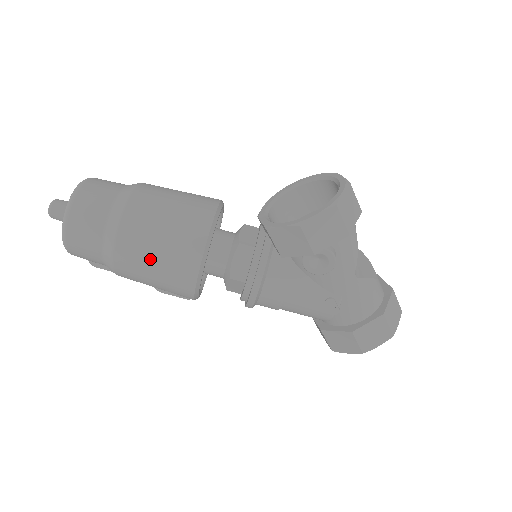
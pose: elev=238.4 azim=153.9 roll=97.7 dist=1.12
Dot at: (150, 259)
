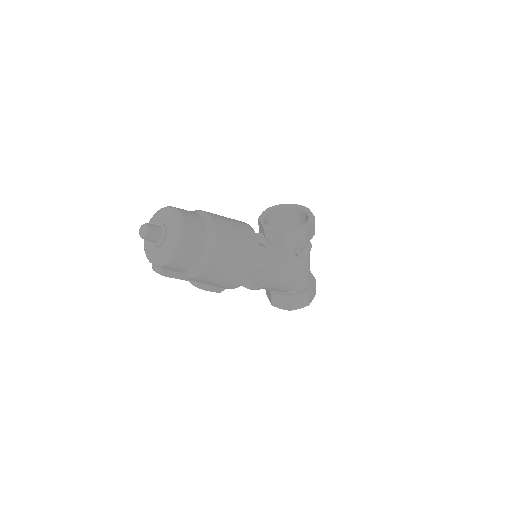
Dot at: (233, 257)
